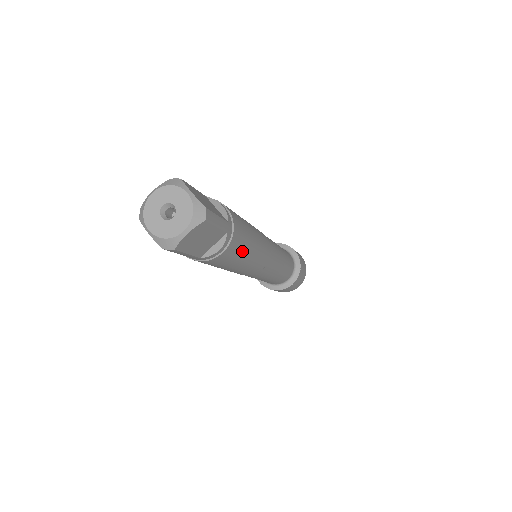
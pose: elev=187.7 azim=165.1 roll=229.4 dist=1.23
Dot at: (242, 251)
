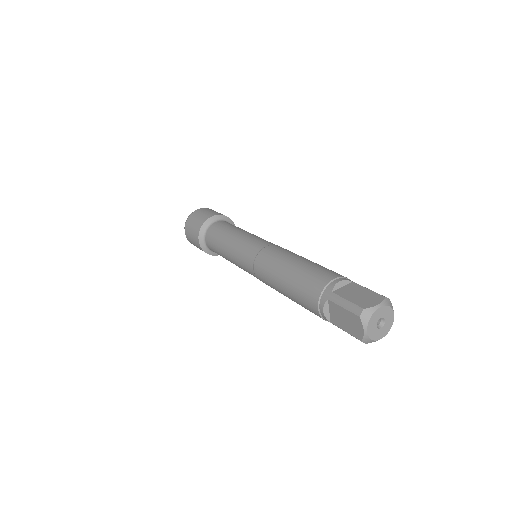
Dot at: occluded
